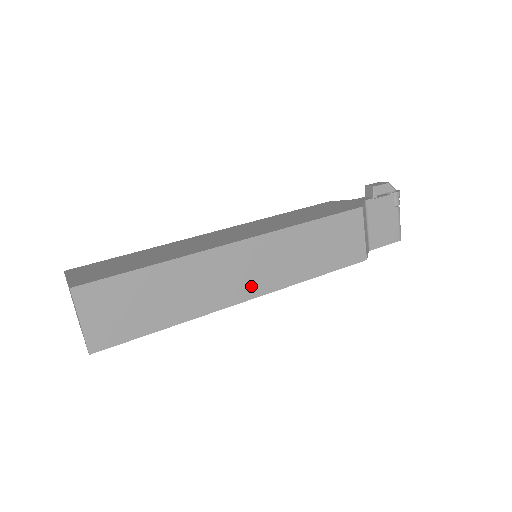
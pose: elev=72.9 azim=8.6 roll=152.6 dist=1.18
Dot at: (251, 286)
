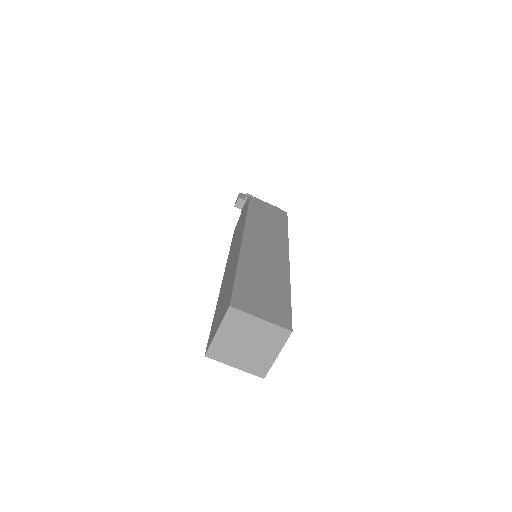
Dot at: (279, 250)
